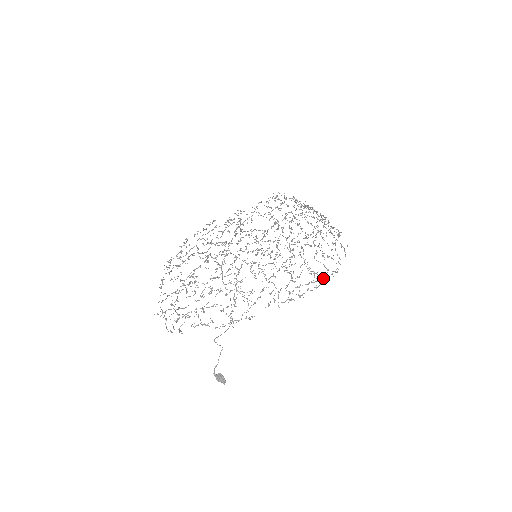
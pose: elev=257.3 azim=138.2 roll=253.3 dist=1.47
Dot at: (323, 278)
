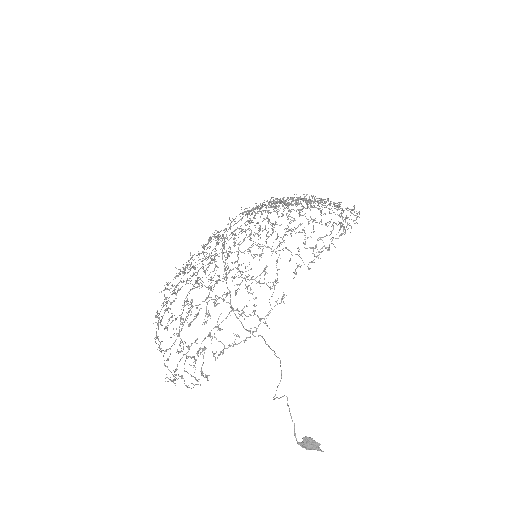
Dot at: (343, 221)
